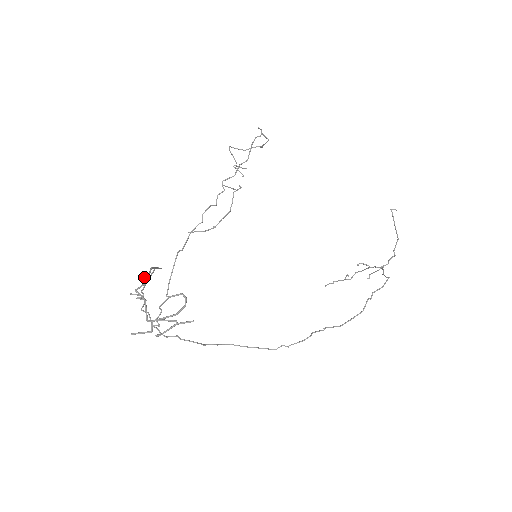
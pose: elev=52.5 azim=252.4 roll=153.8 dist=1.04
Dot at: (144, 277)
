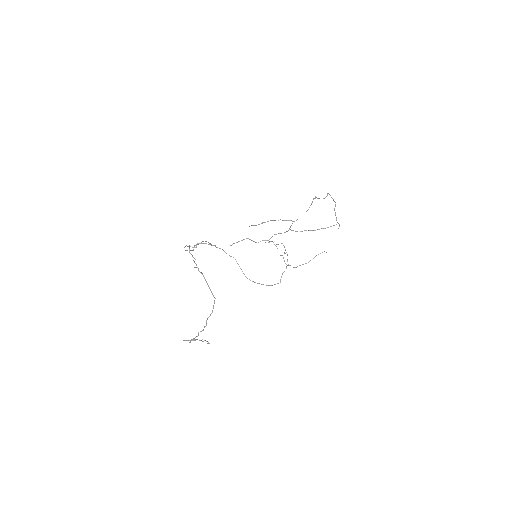
Dot at: (206, 324)
